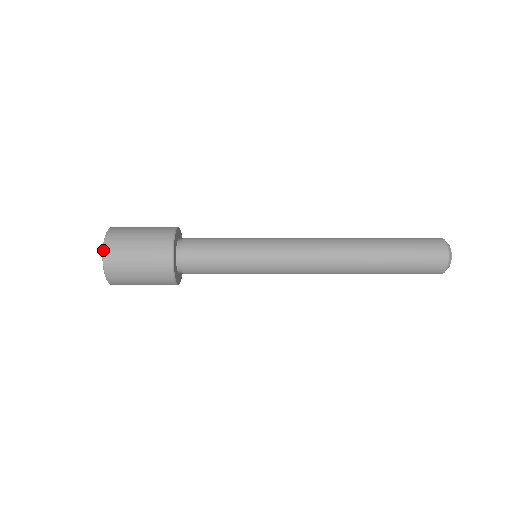
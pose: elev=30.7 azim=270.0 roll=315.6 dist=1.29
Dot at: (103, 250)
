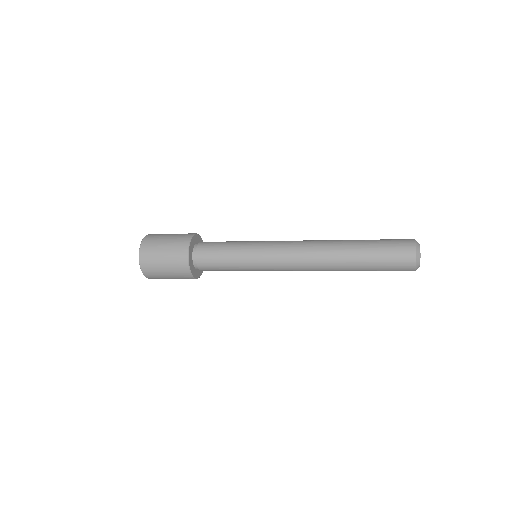
Dot at: (140, 266)
